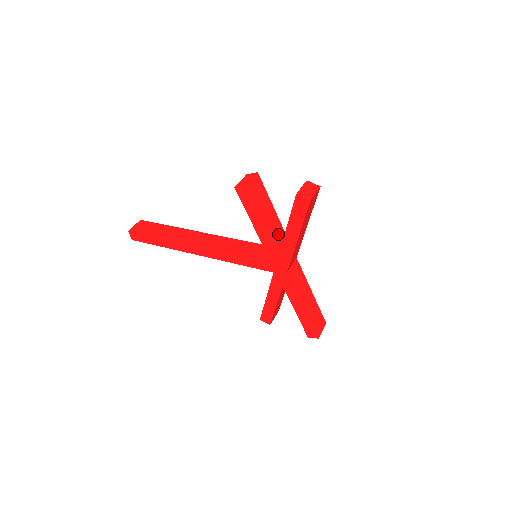
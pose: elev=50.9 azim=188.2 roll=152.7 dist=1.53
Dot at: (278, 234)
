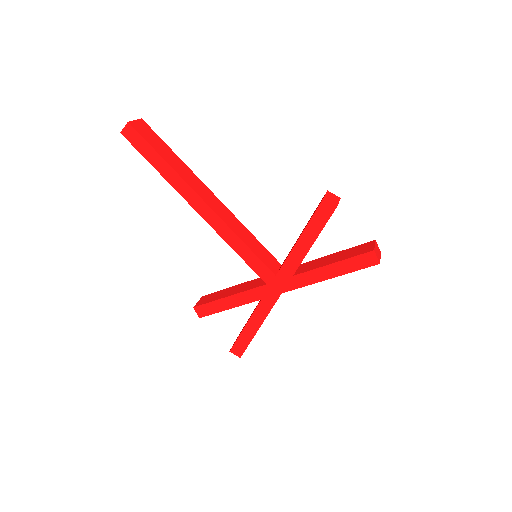
Dot at: occluded
